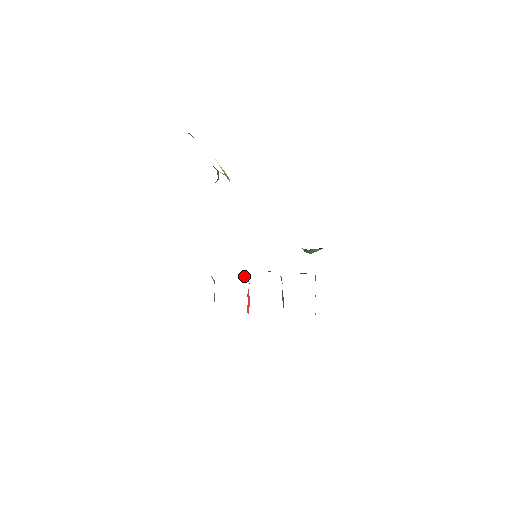
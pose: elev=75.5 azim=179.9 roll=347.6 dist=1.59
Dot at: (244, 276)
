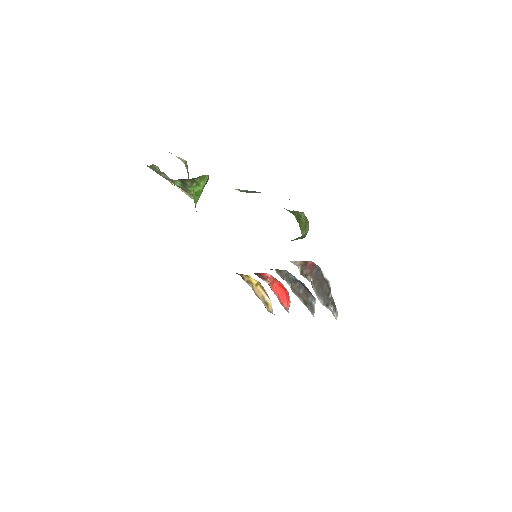
Dot at: (258, 276)
